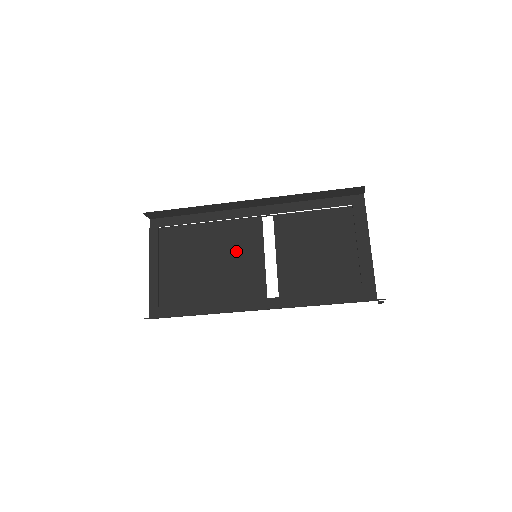
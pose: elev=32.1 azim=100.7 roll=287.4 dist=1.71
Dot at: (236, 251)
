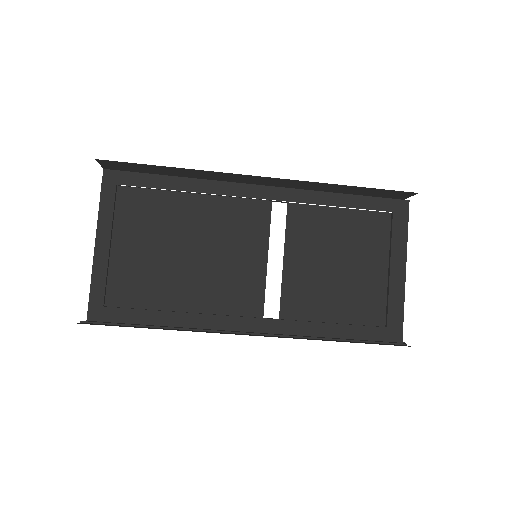
Dot at: (229, 243)
